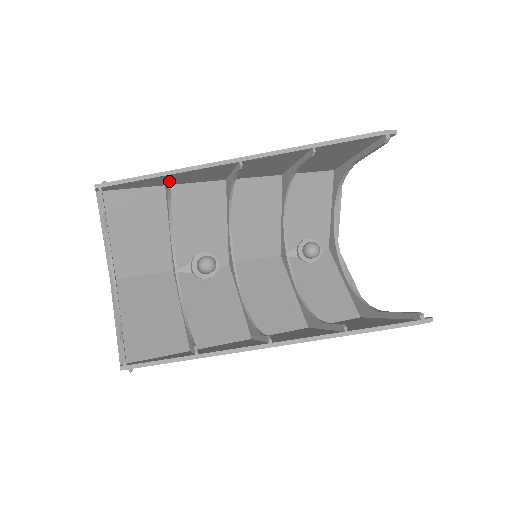
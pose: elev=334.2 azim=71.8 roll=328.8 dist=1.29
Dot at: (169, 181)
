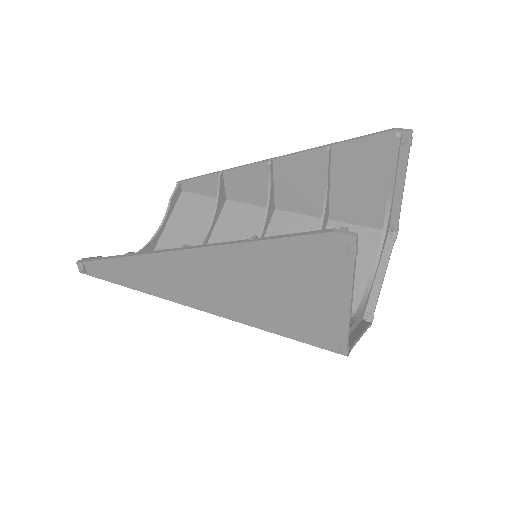
Dot at: (219, 175)
